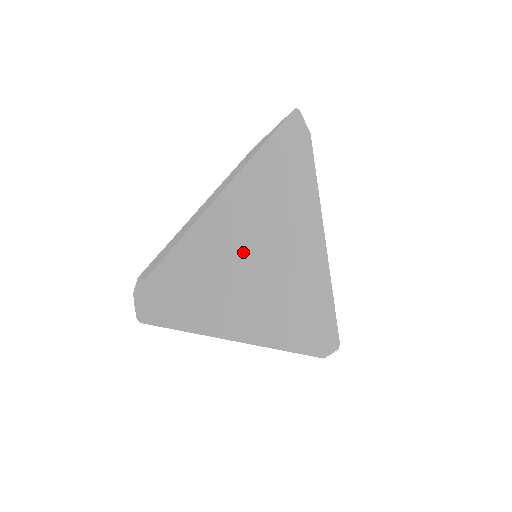
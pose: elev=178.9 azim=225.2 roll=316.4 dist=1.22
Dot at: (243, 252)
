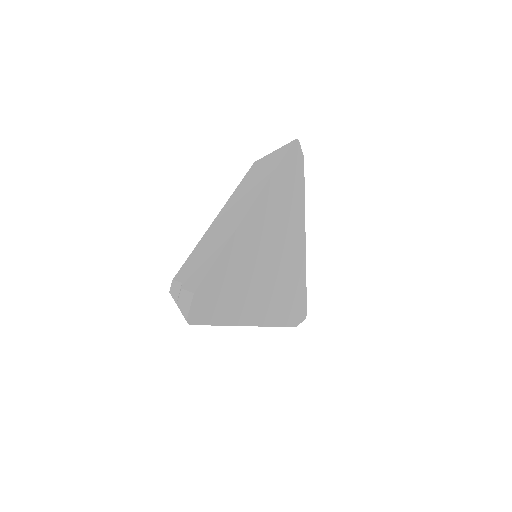
Dot at: (253, 261)
